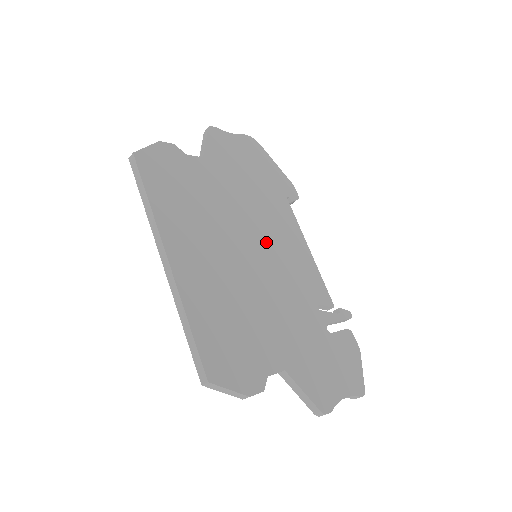
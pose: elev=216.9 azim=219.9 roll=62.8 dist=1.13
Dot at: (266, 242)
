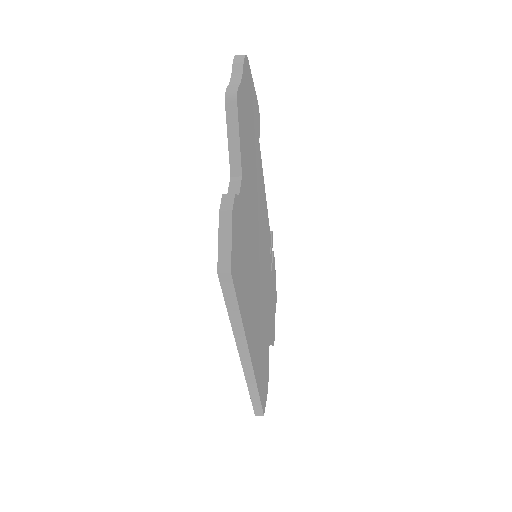
Dot at: (260, 232)
